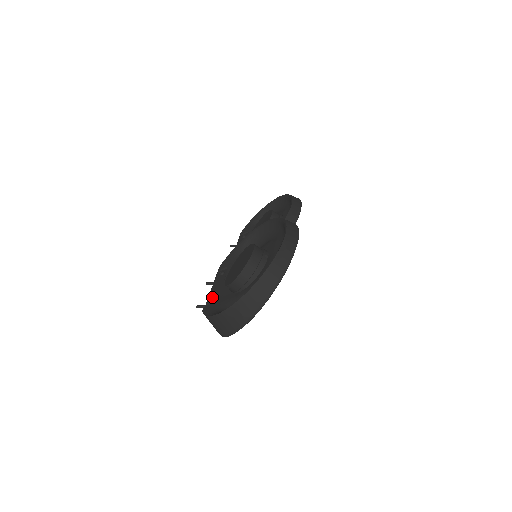
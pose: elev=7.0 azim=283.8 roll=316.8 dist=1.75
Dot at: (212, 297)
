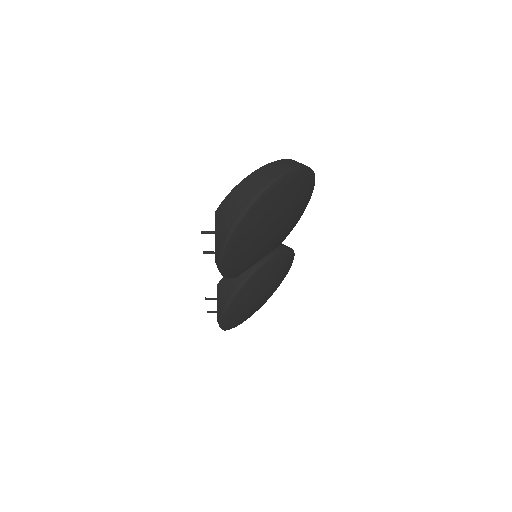
Dot at: occluded
